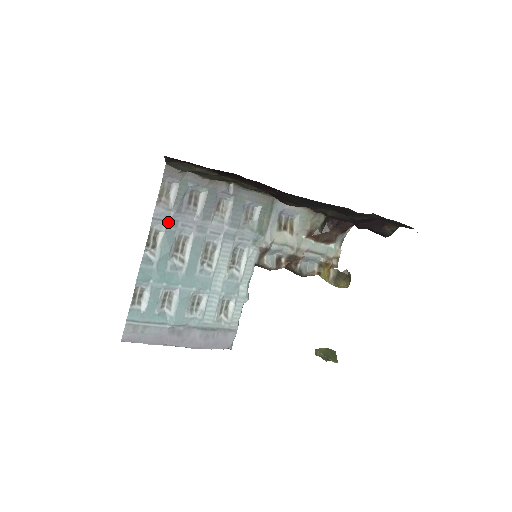
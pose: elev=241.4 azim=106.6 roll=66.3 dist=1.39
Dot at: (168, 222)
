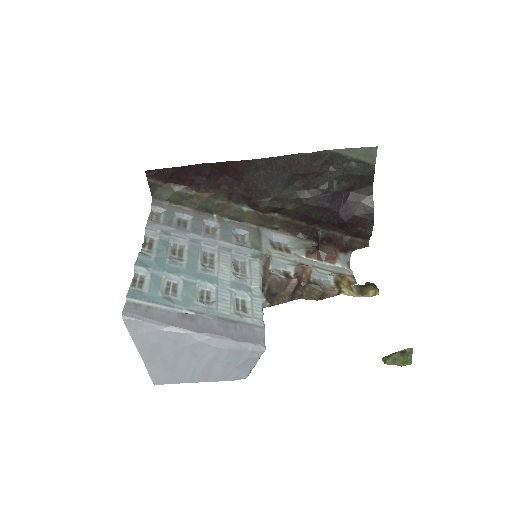
Dot at: (161, 232)
